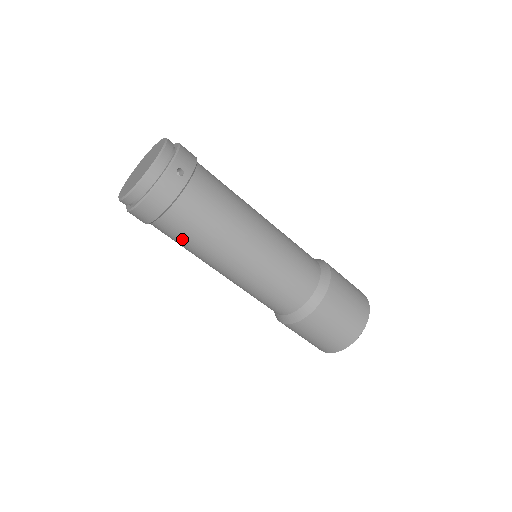
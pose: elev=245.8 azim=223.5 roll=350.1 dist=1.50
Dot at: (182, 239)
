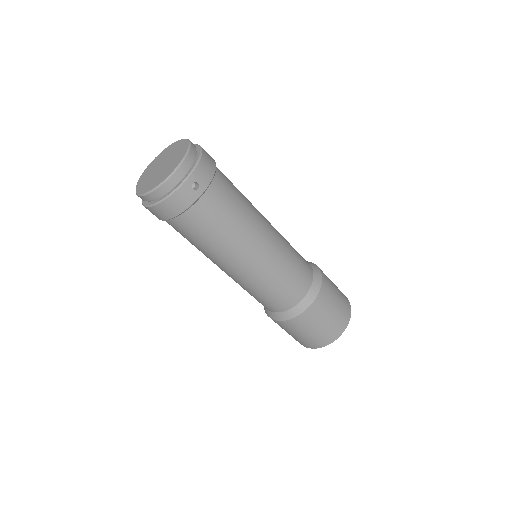
Dot at: (188, 238)
